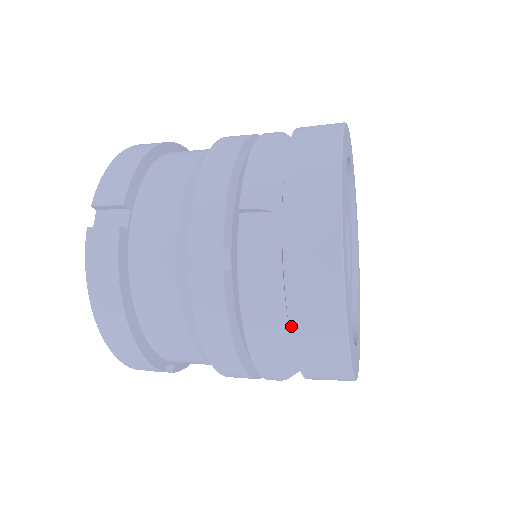
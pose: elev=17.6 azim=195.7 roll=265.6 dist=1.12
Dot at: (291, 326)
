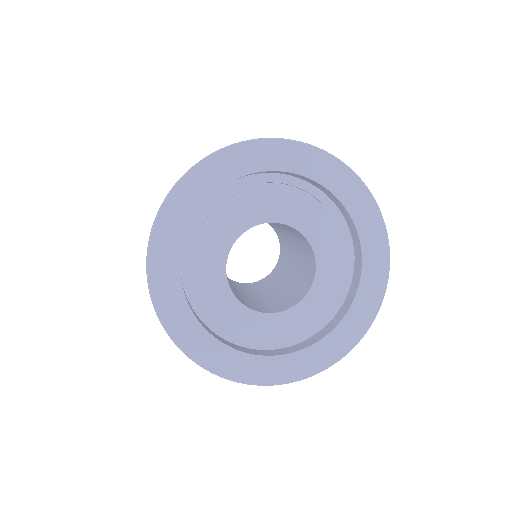
Dot at: occluded
